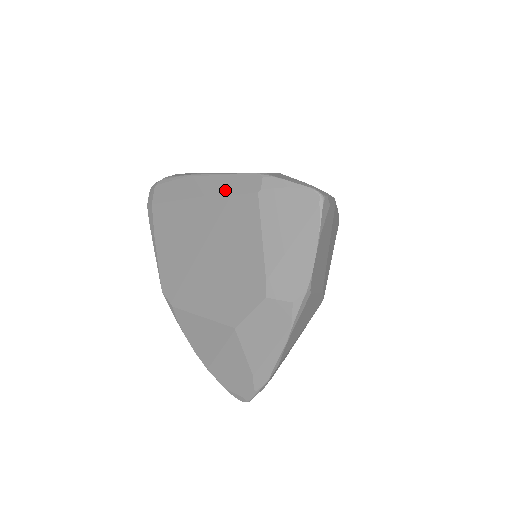
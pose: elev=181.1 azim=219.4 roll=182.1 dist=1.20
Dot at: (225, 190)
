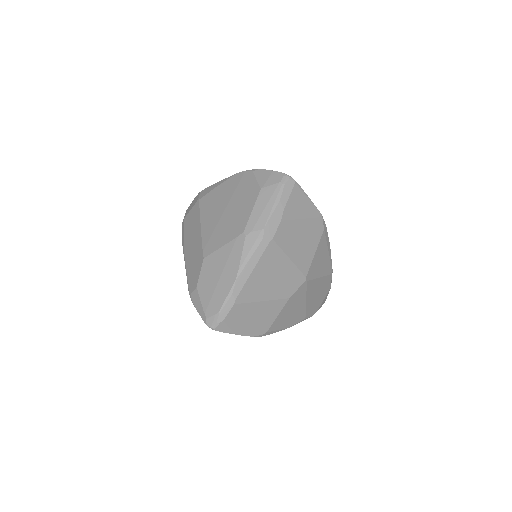
Dot at: occluded
